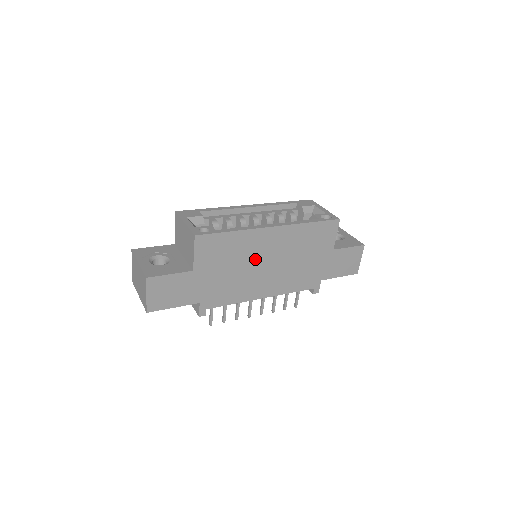
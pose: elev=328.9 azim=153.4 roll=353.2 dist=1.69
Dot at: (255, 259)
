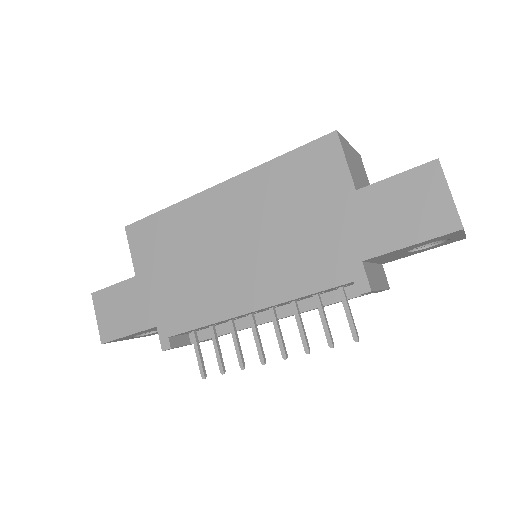
Dot at: (211, 243)
